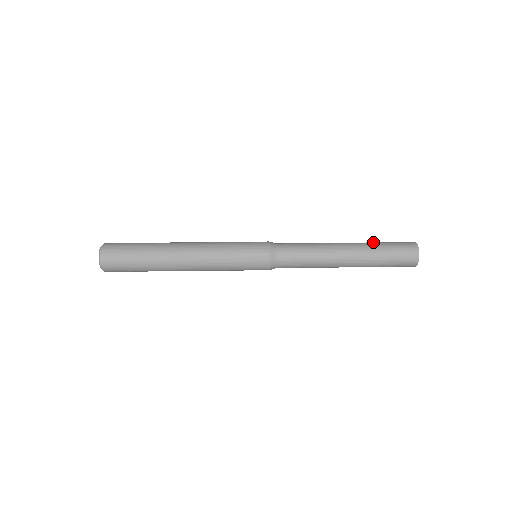
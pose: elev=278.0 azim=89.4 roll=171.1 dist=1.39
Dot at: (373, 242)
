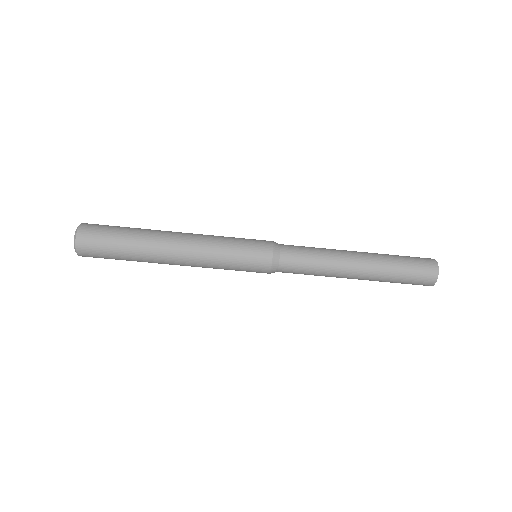
Dot at: (386, 254)
